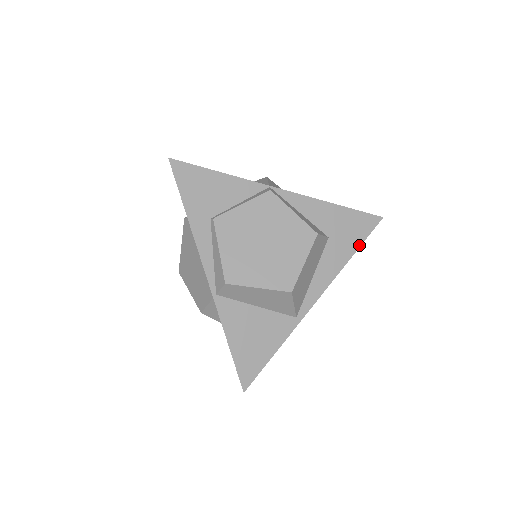
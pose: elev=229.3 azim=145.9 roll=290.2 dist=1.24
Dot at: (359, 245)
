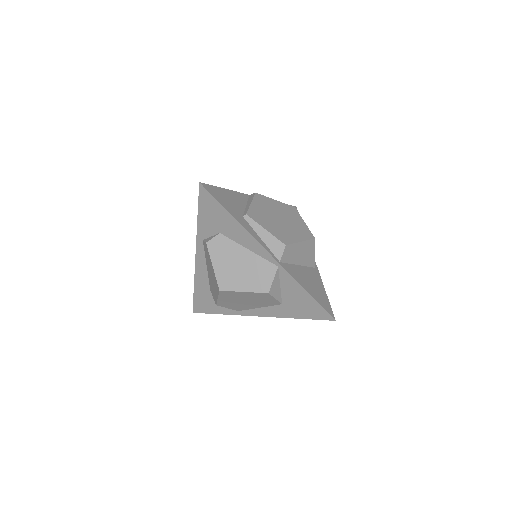
Dot at: occluded
